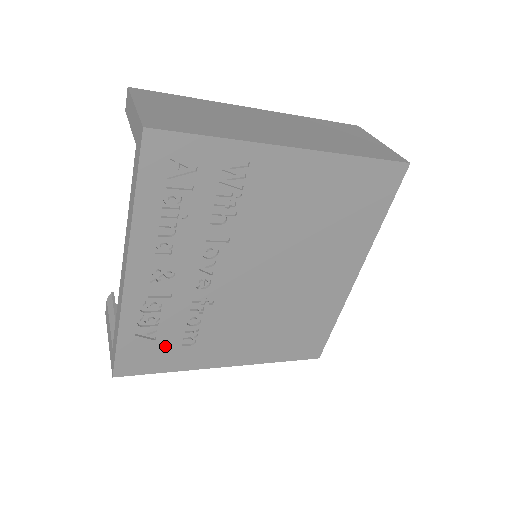
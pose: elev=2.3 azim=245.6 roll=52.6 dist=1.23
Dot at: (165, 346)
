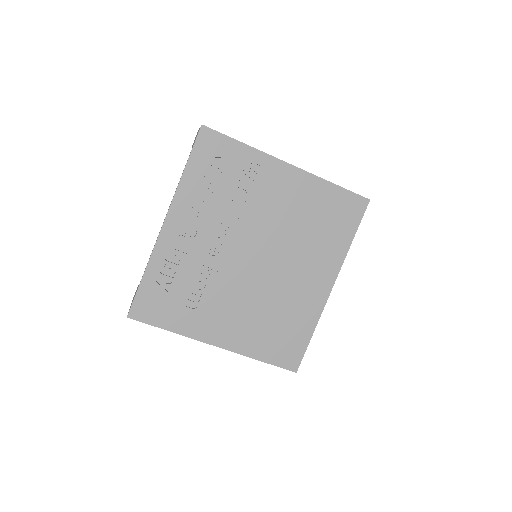
Dot at: (173, 301)
